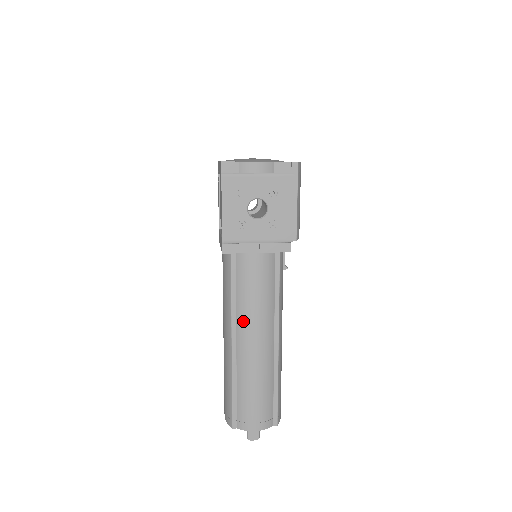
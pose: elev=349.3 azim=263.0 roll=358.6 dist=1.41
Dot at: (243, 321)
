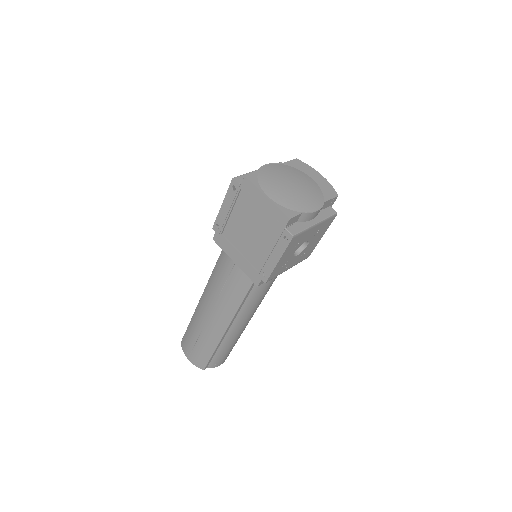
Dot at: (244, 315)
